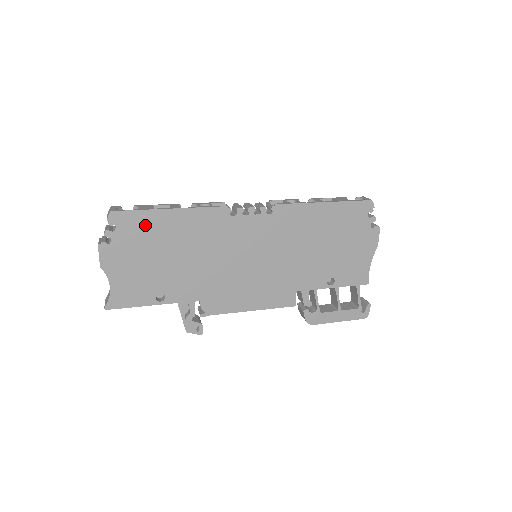
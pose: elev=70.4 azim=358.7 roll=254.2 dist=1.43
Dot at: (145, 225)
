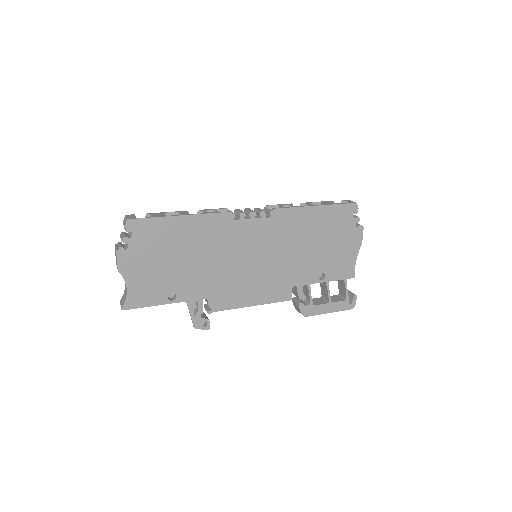
Dot at: (158, 231)
